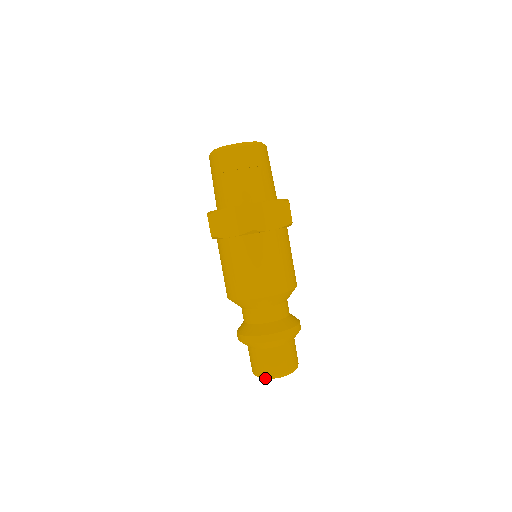
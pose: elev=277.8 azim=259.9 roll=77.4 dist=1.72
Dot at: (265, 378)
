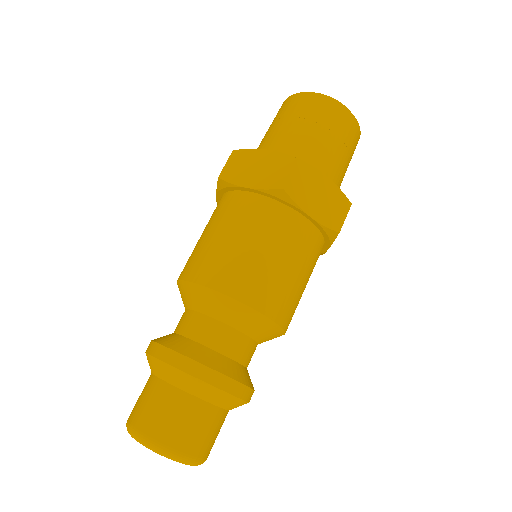
Dot at: (138, 438)
